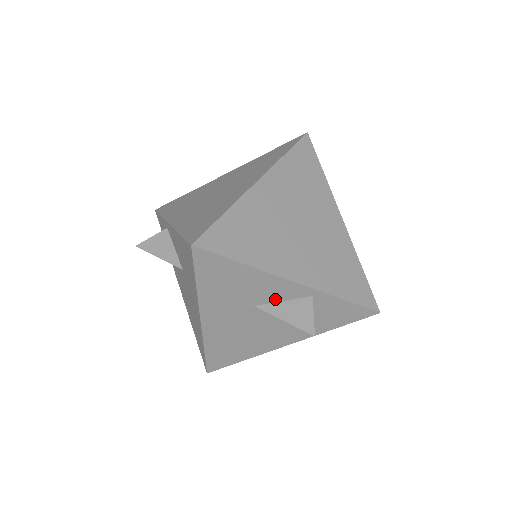
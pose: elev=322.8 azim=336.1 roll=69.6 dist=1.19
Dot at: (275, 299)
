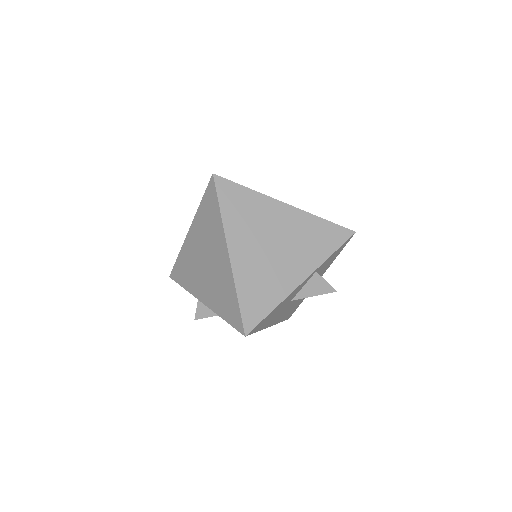
Dot at: (299, 291)
